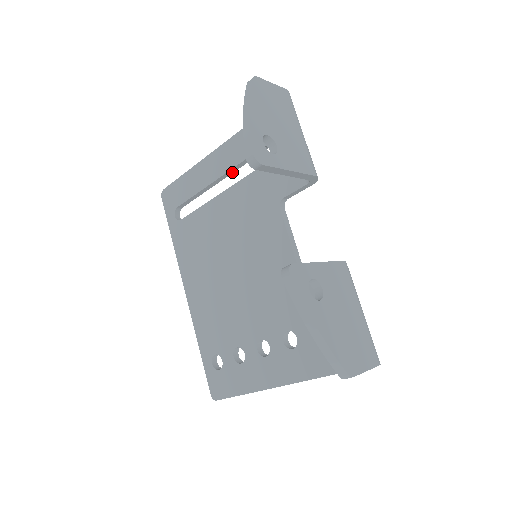
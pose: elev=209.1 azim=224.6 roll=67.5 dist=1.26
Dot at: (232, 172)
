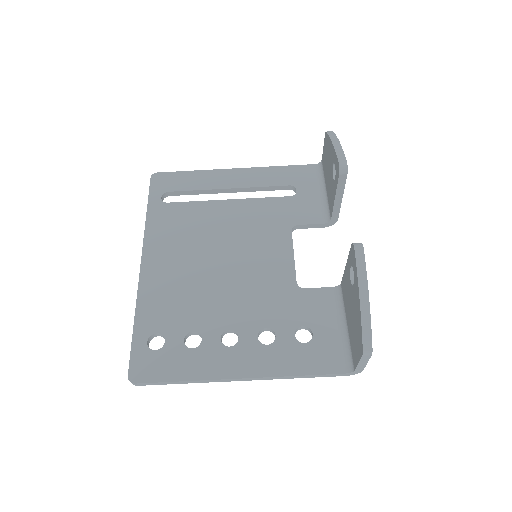
Dot at: (245, 191)
